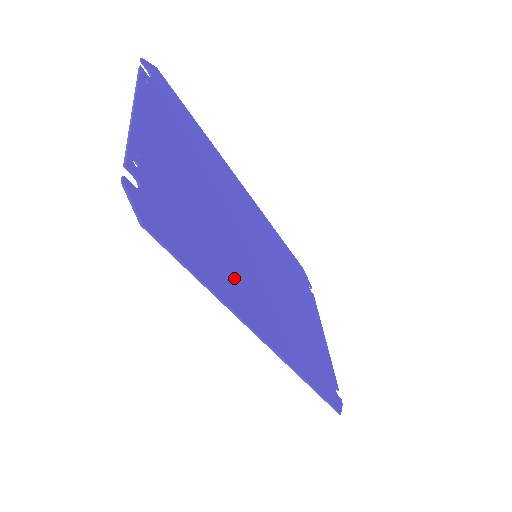
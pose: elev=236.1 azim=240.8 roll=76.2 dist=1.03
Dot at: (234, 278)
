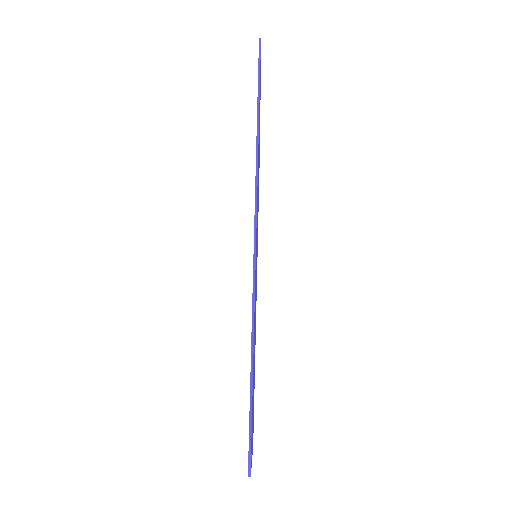
Dot at: occluded
